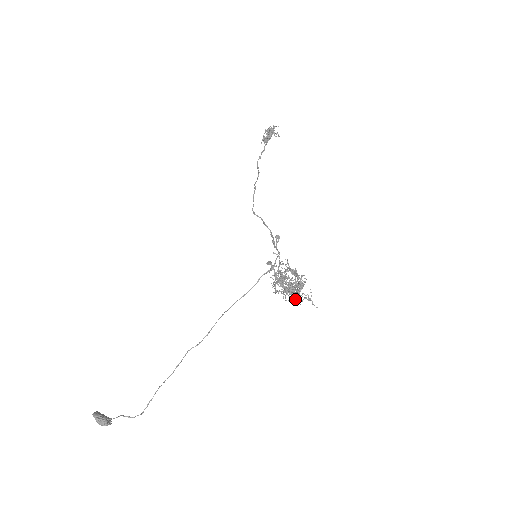
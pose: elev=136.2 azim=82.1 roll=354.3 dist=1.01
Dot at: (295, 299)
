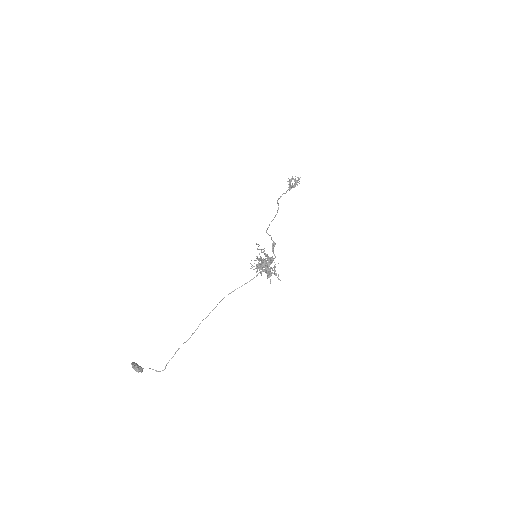
Dot at: (268, 276)
